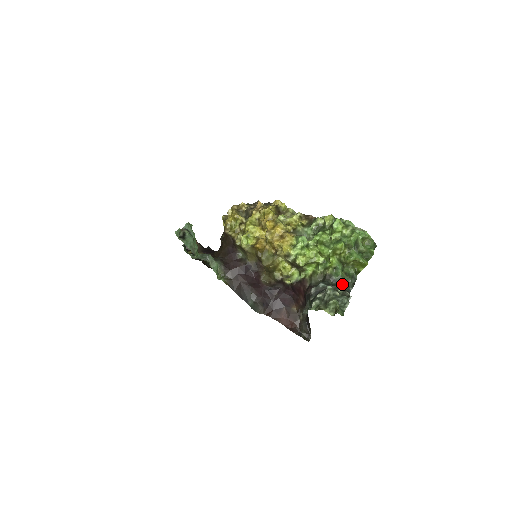
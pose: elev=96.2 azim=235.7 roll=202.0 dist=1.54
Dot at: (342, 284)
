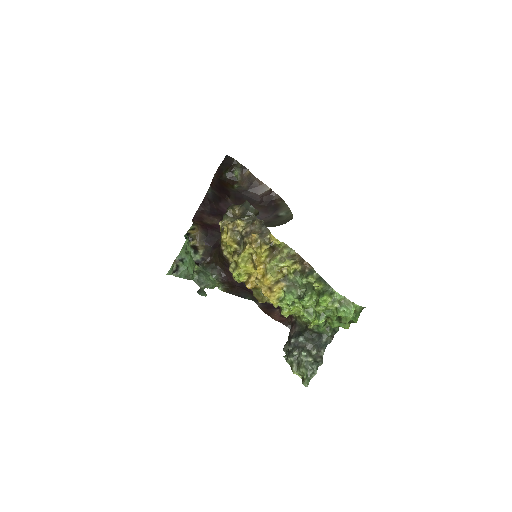
Dot at: (320, 340)
